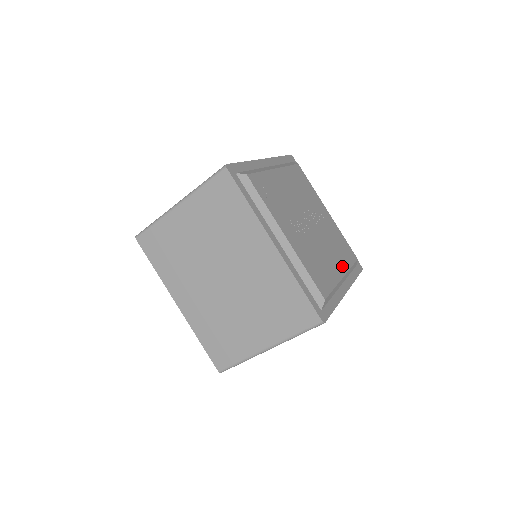
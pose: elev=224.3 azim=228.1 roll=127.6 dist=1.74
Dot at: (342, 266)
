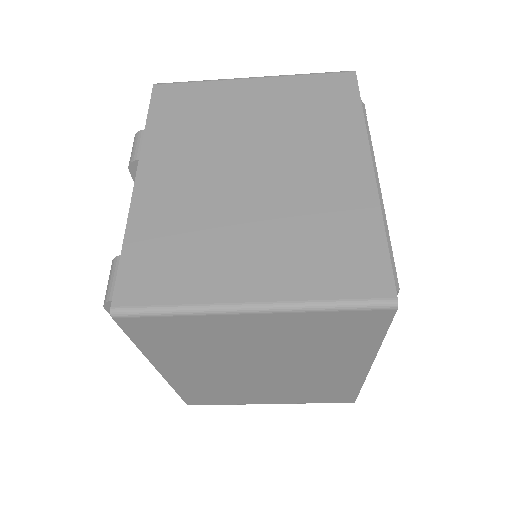
Dot at: occluded
